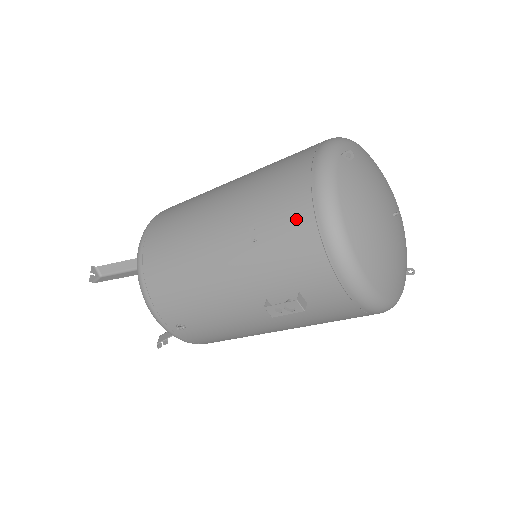
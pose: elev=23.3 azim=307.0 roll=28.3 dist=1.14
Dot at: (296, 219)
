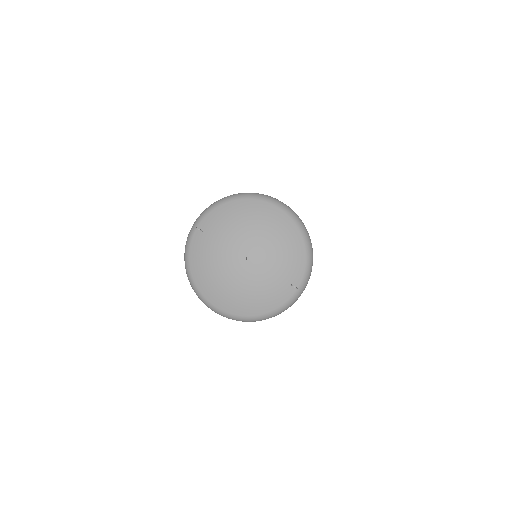
Dot at: occluded
